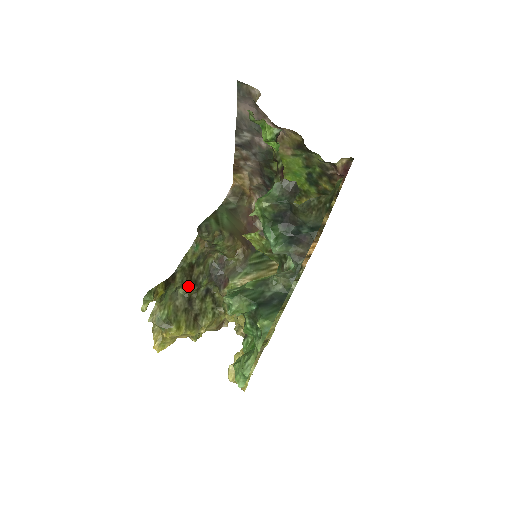
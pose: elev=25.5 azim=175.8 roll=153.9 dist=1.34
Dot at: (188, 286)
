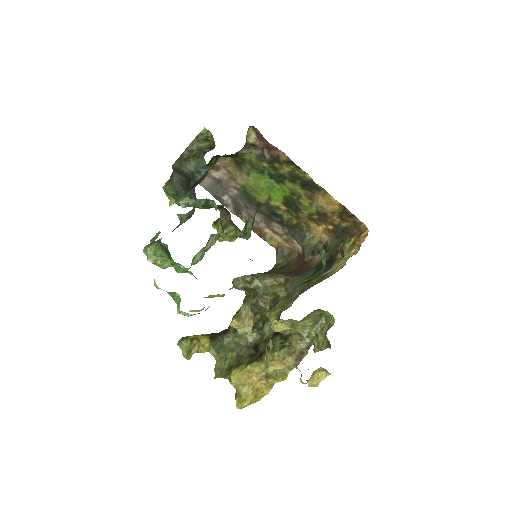
Dot at: (242, 332)
